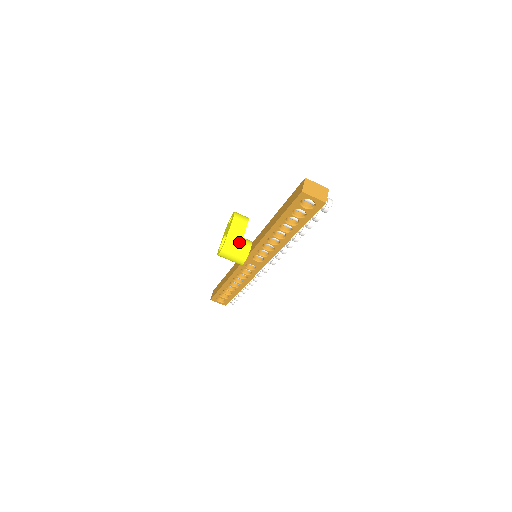
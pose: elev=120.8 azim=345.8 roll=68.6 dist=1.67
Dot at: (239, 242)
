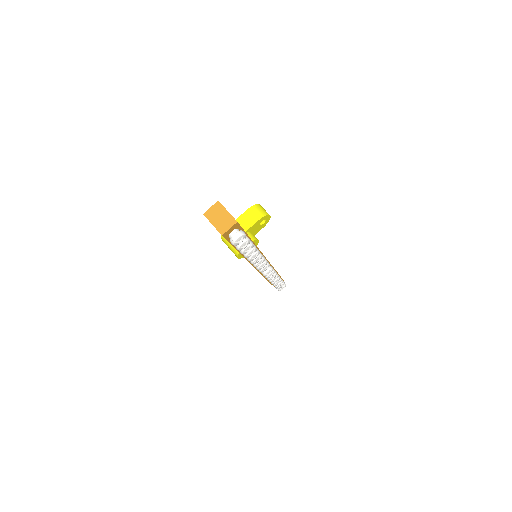
Dot at: occluded
